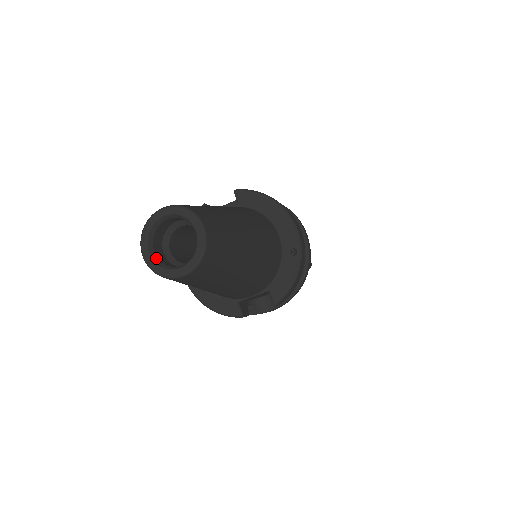
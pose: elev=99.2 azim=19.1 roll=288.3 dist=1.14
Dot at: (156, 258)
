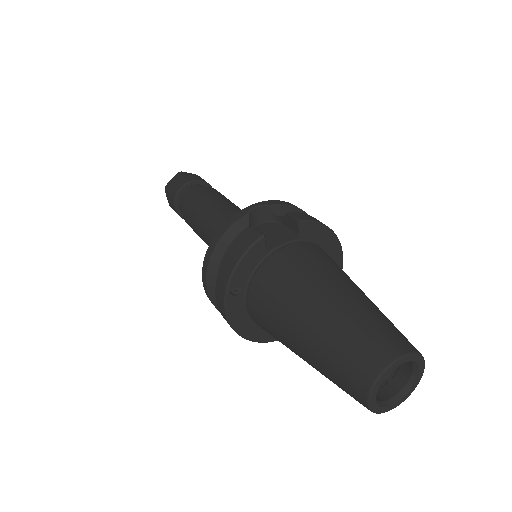
Dot at: (376, 399)
